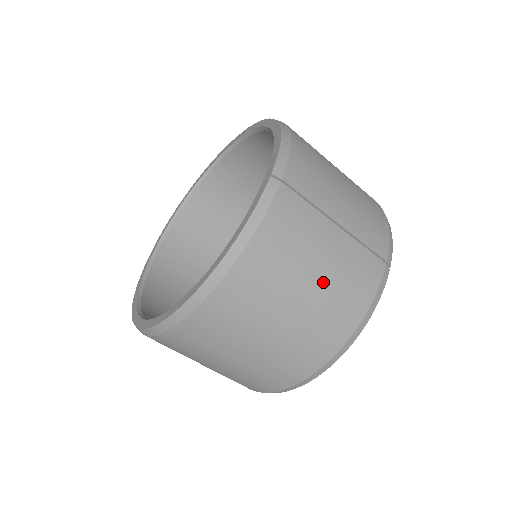
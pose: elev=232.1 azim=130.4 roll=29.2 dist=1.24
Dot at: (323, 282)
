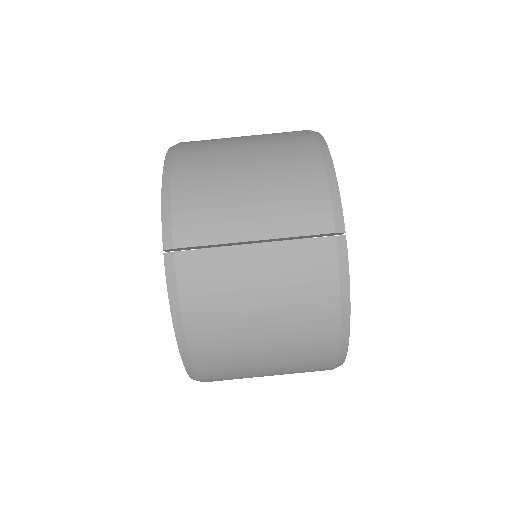
Dot at: (273, 303)
